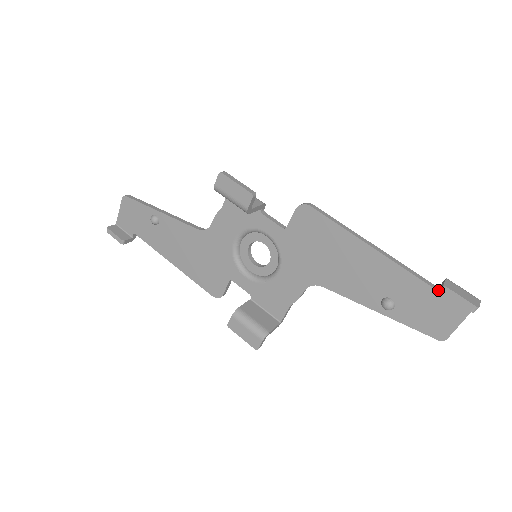
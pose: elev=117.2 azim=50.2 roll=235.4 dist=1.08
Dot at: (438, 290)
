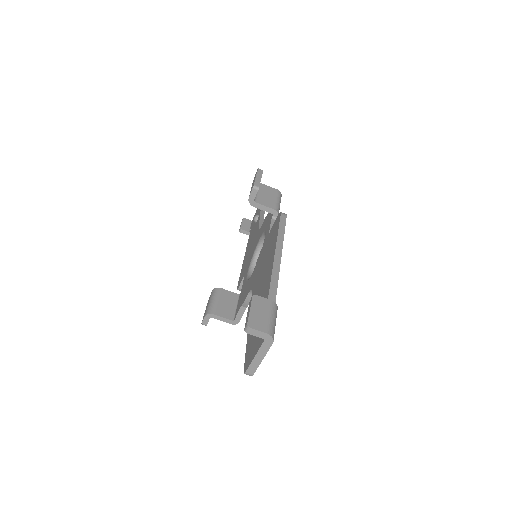
Dot at: occluded
